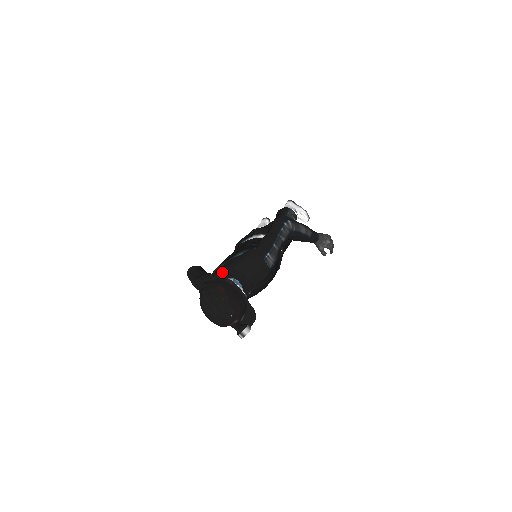
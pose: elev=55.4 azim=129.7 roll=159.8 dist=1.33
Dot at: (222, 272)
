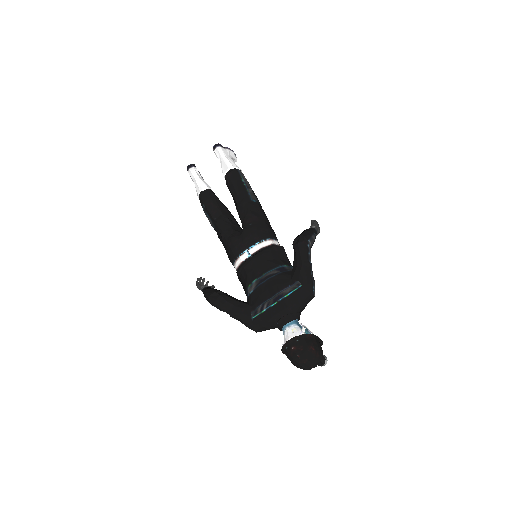
Dot at: (280, 316)
